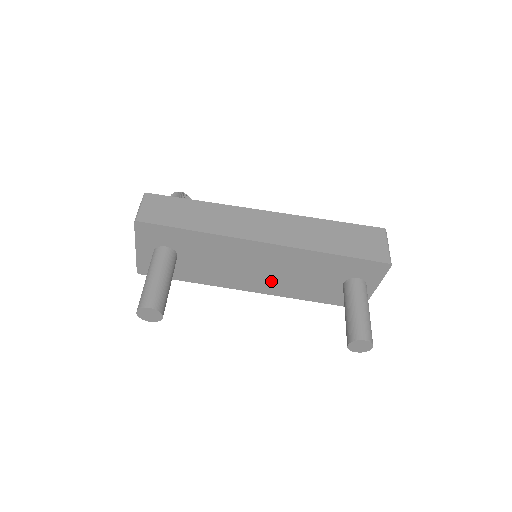
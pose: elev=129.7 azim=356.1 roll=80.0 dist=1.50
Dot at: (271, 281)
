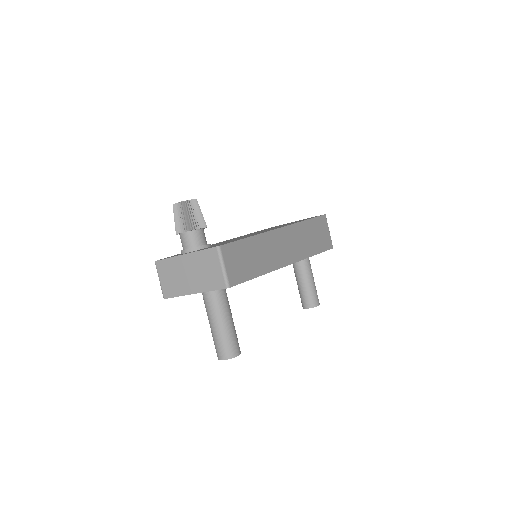
Dot at: occluded
